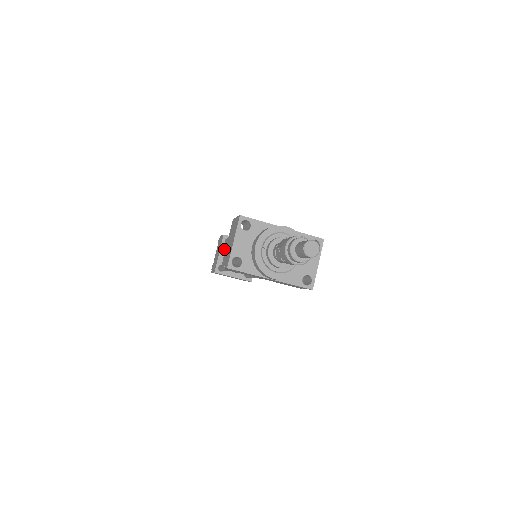
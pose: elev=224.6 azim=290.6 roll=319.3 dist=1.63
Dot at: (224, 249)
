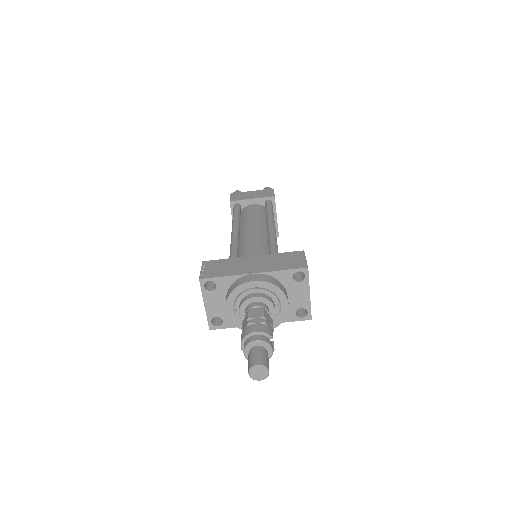
Dot at: occluded
